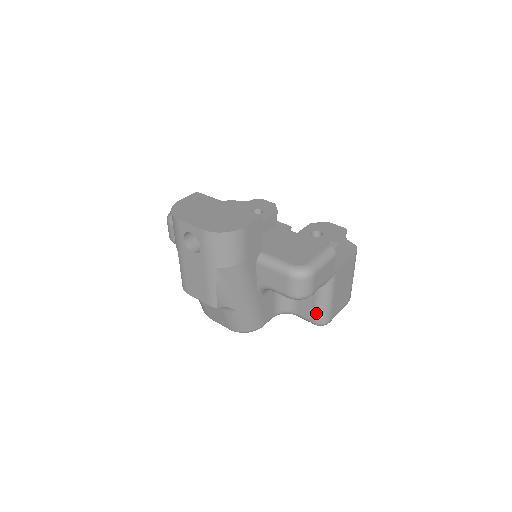
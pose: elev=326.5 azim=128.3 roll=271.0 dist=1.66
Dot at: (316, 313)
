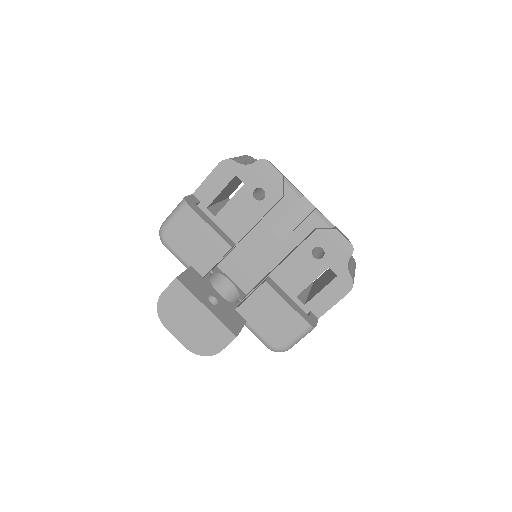
Dot at: occluded
